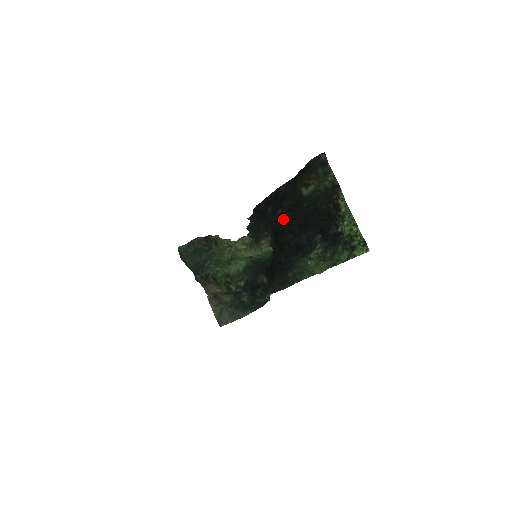
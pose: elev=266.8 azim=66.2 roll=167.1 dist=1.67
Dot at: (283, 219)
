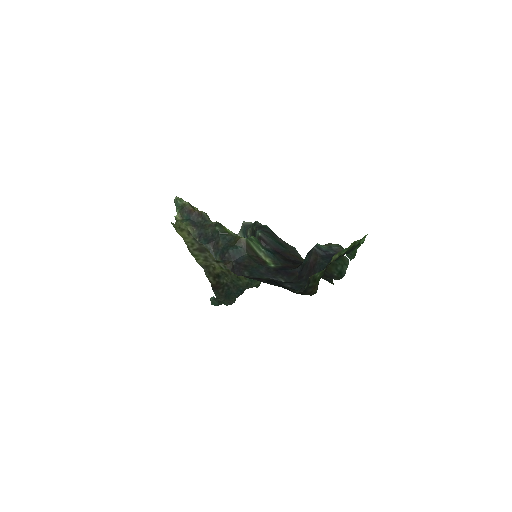
Dot at: (295, 283)
